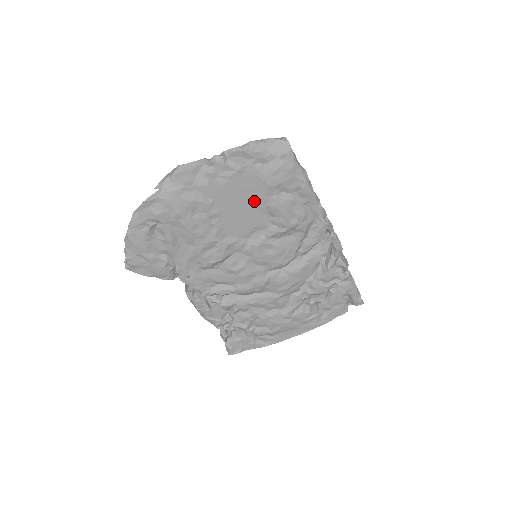
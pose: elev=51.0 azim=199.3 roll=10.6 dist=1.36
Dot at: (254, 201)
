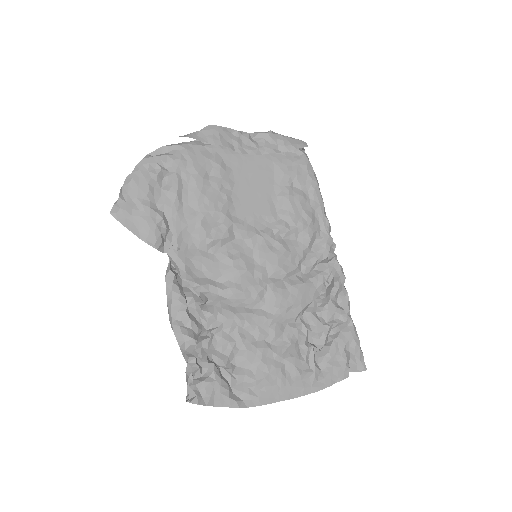
Dot at: (267, 186)
